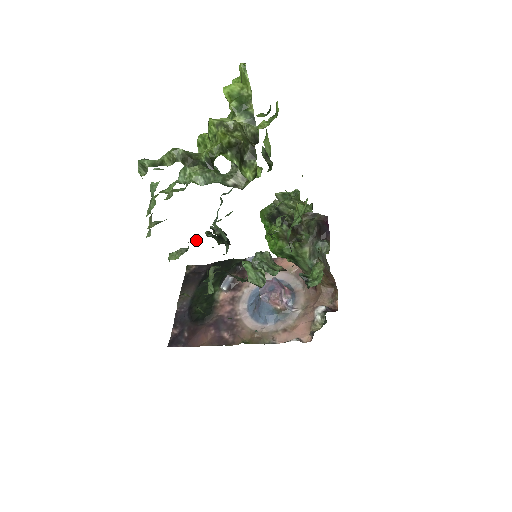
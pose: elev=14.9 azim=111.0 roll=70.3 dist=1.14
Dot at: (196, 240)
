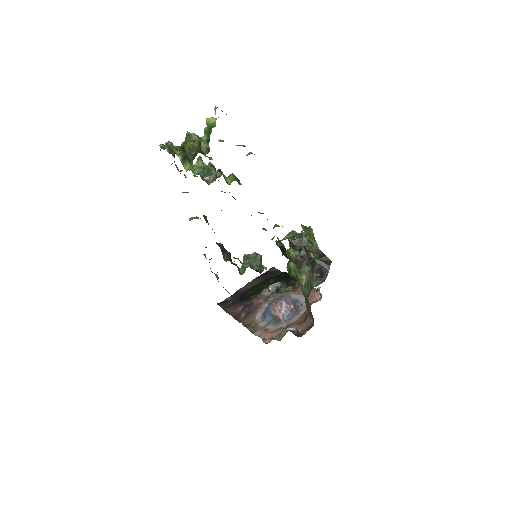
Dot at: (204, 215)
